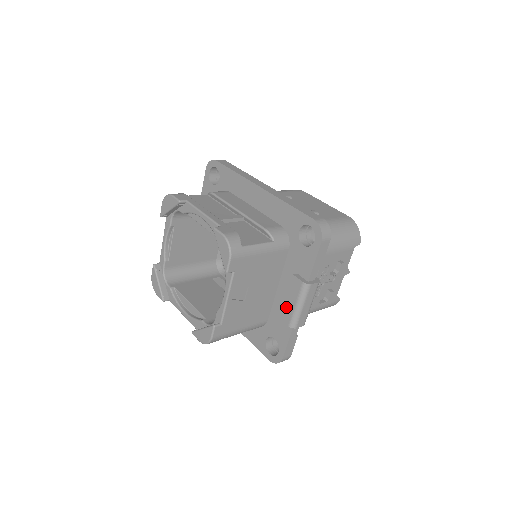
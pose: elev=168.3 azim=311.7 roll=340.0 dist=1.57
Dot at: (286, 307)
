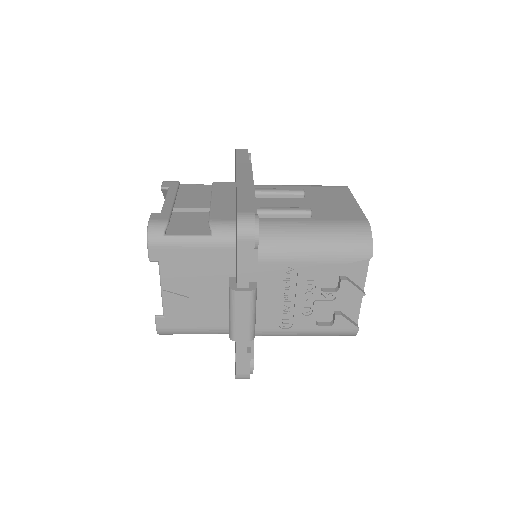
Dot at: occluded
